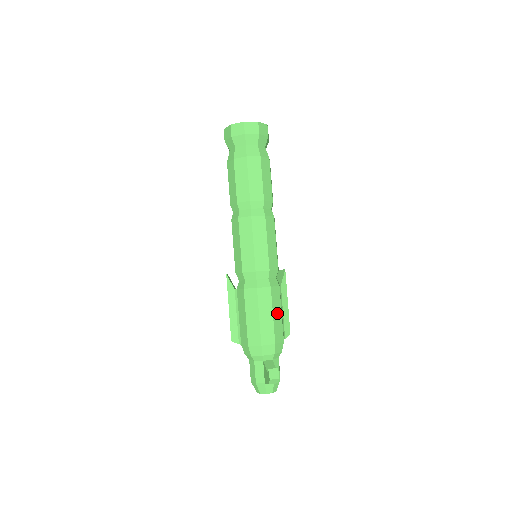
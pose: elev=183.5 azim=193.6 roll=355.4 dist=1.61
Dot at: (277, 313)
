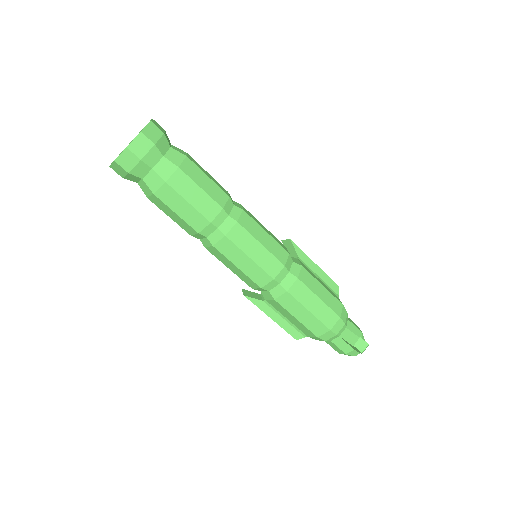
Dot at: (320, 291)
